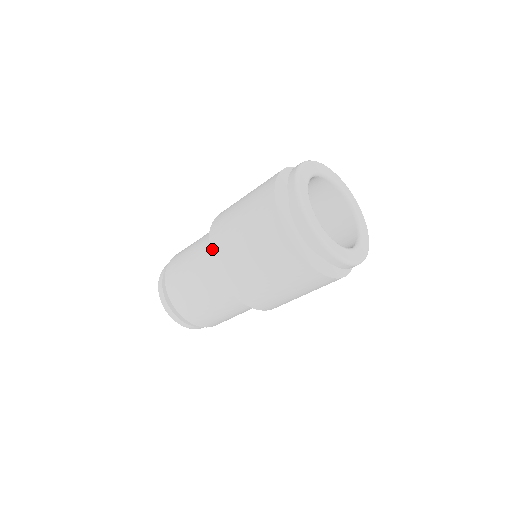
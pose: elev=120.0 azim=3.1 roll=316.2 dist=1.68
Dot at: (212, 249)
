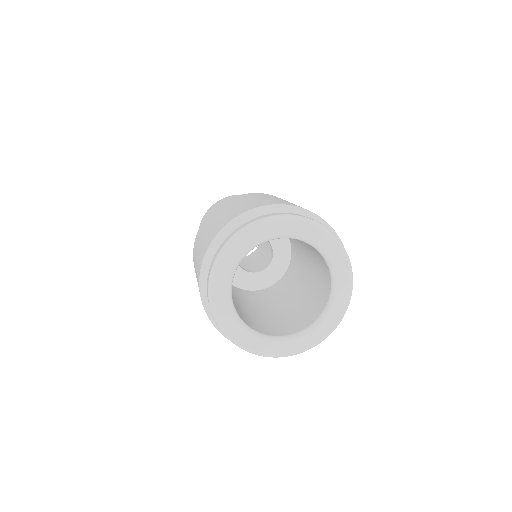
Dot at: occluded
